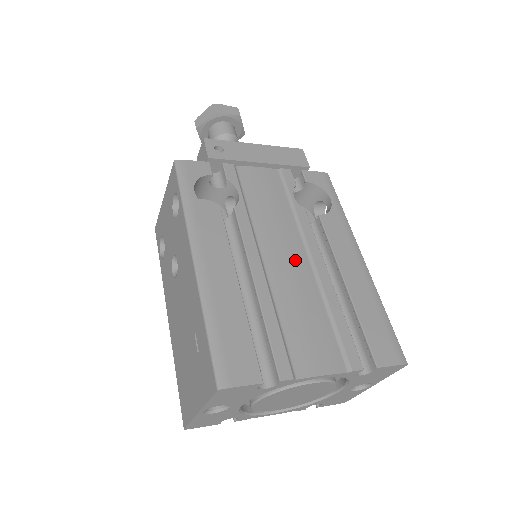
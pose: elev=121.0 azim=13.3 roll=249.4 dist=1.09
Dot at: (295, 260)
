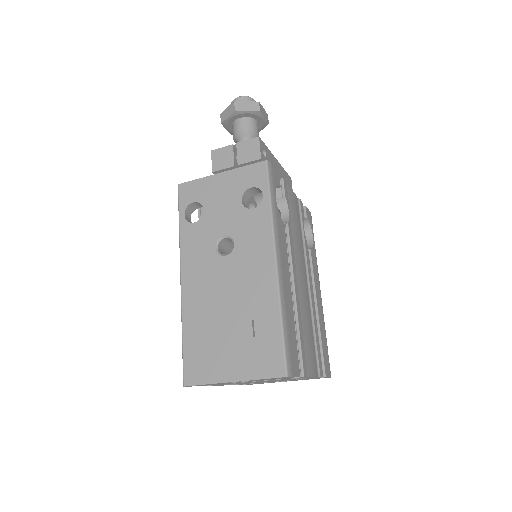
Dot at: (305, 282)
